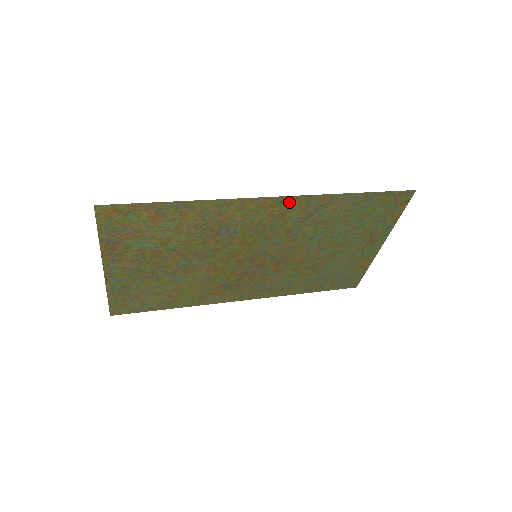
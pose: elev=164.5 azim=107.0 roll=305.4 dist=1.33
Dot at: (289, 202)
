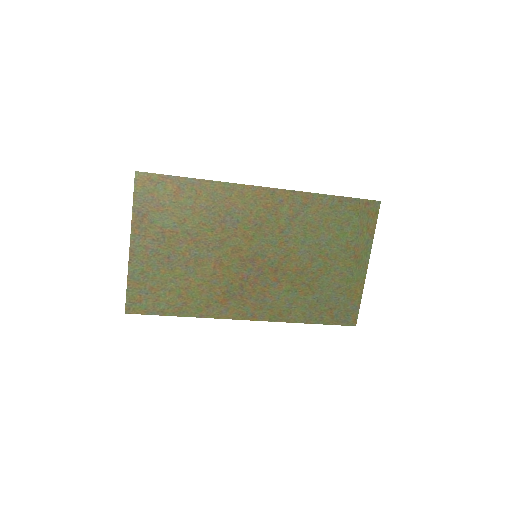
Dot at: (279, 195)
